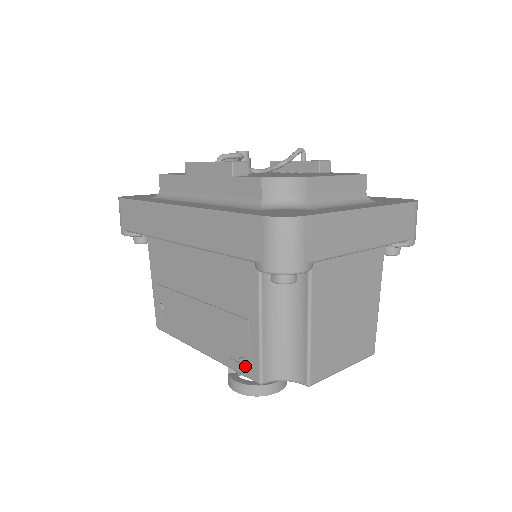
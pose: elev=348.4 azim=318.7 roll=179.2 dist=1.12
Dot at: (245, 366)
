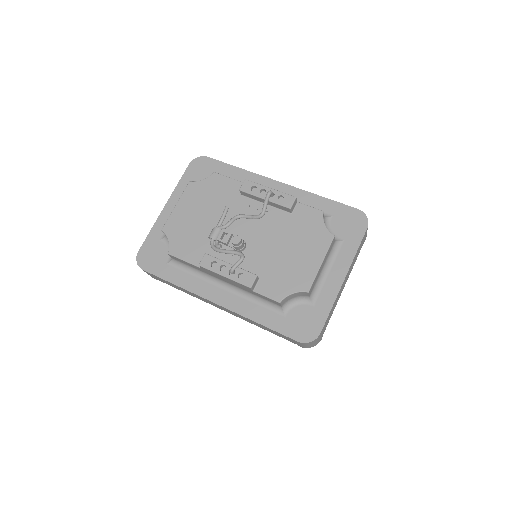
Dot at: occluded
